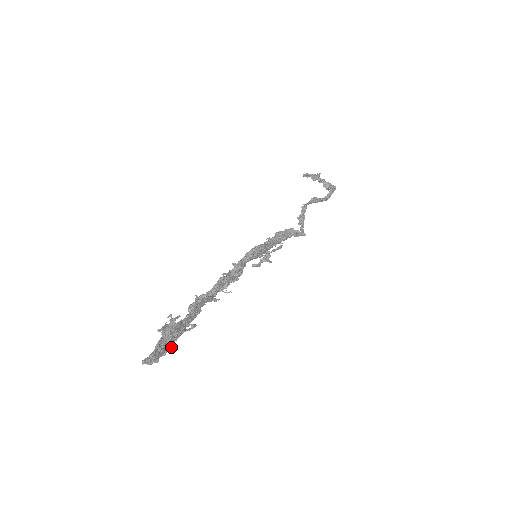
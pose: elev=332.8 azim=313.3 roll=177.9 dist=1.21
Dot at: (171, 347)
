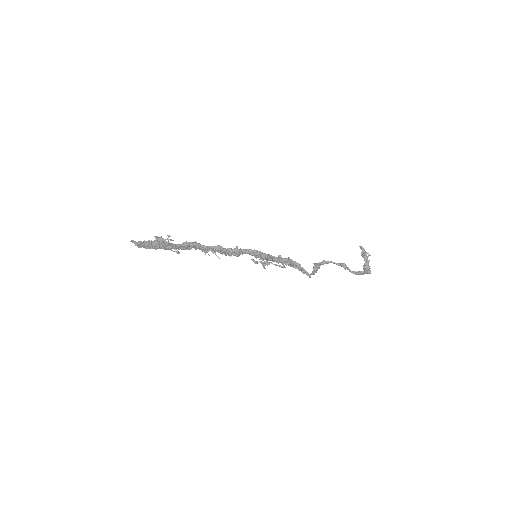
Dot at: (155, 249)
